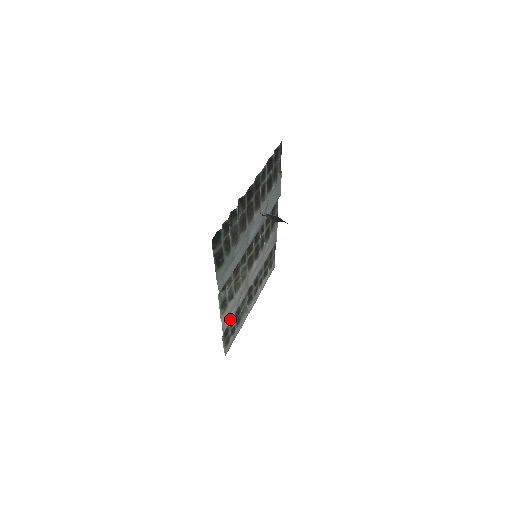
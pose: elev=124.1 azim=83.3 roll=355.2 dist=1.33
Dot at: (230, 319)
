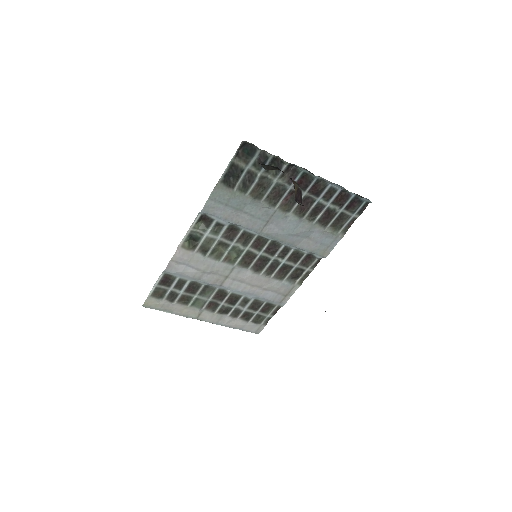
Dot at: (182, 271)
